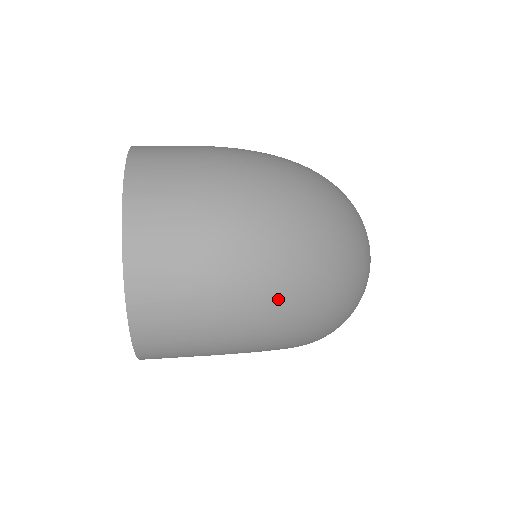
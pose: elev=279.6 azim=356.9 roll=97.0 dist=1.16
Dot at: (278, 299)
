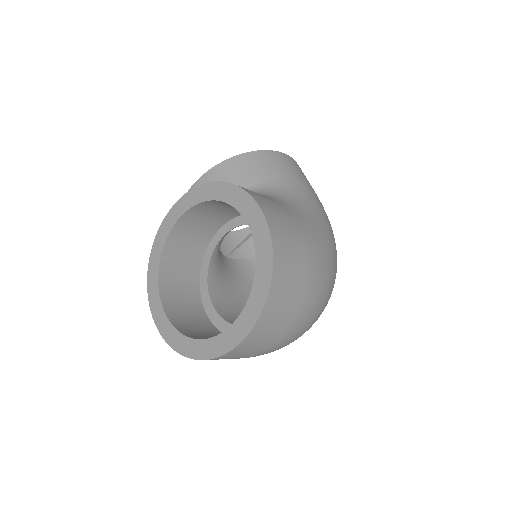
Dot at: occluded
